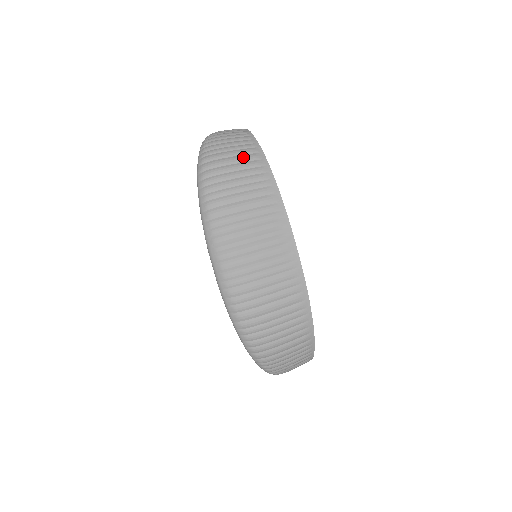
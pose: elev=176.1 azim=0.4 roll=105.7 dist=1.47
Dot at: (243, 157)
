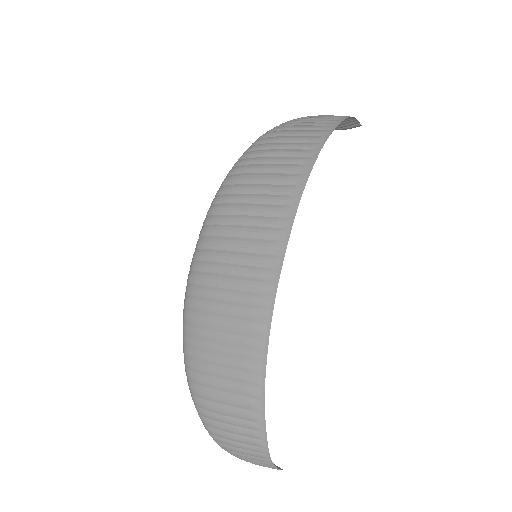
Dot at: (305, 131)
